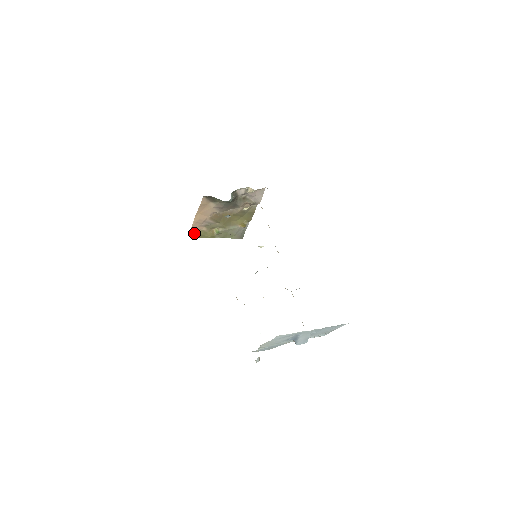
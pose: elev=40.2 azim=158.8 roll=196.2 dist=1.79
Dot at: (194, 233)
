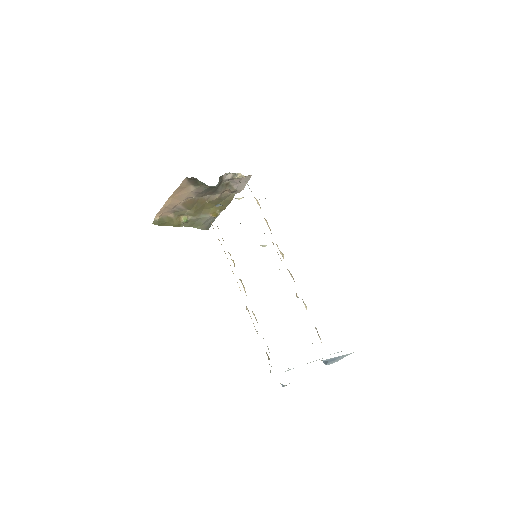
Dot at: (159, 219)
